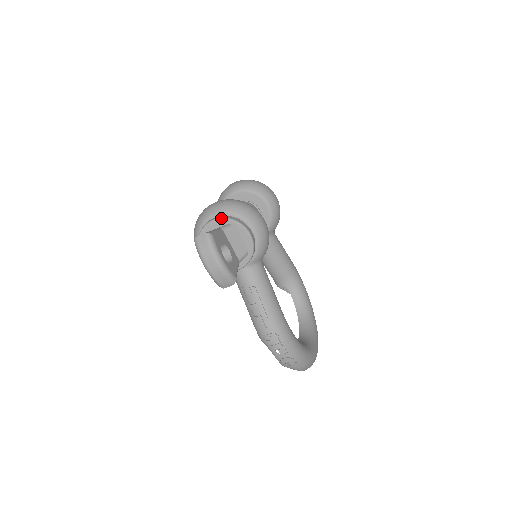
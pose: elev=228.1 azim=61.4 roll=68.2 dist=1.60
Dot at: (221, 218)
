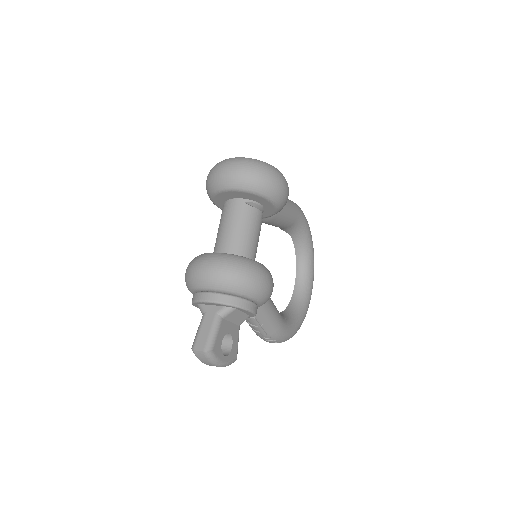
Dot at: (219, 303)
